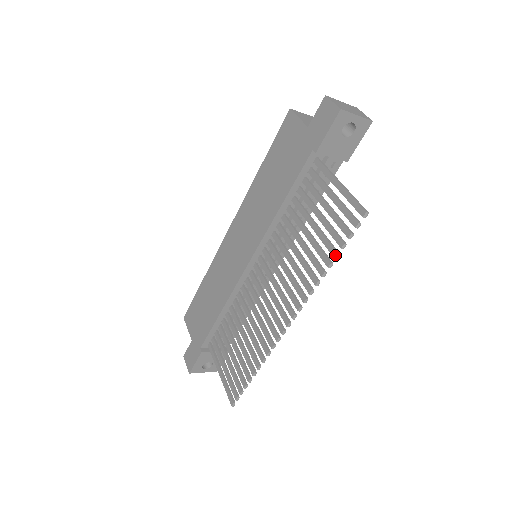
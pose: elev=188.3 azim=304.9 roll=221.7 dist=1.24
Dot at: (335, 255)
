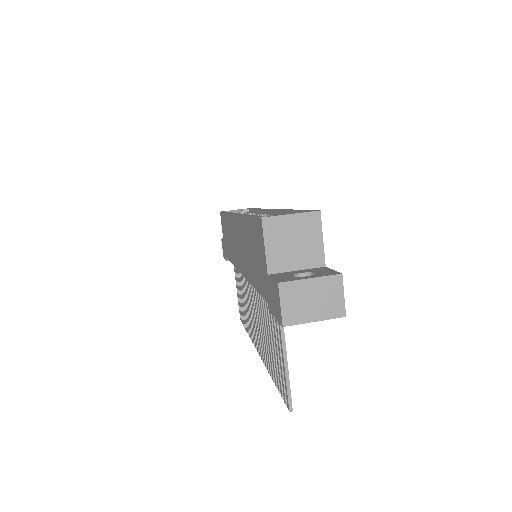
Dot at: (275, 385)
